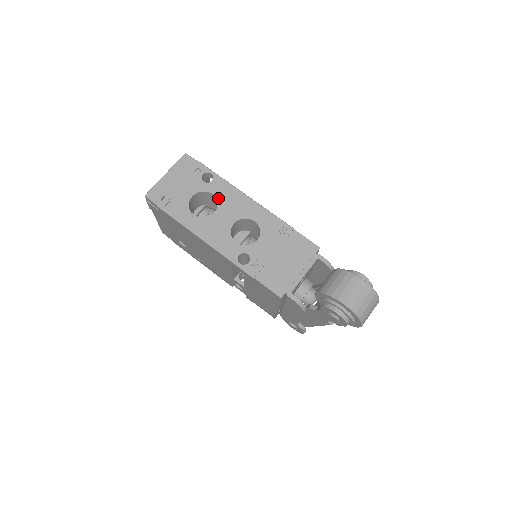
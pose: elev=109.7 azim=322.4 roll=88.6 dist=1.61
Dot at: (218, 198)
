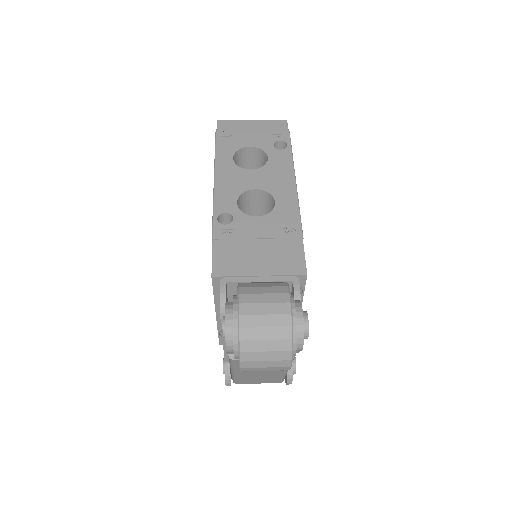
Dot at: (269, 163)
